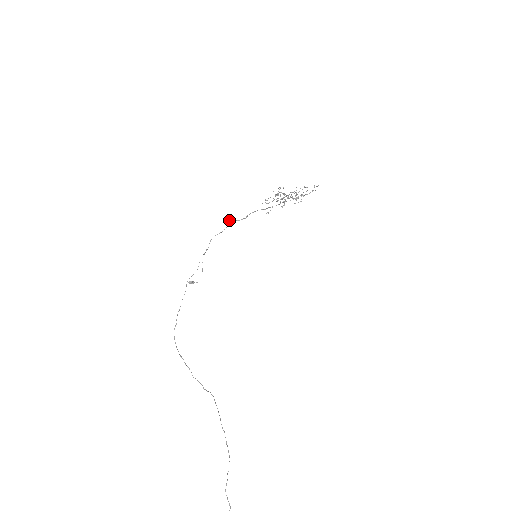
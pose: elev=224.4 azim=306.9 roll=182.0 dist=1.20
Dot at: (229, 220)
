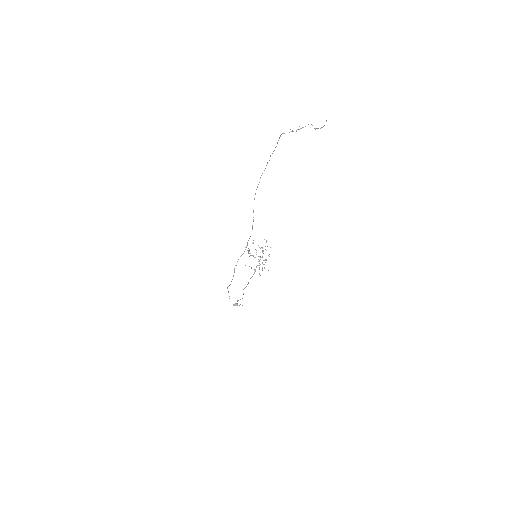
Dot at: occluded
